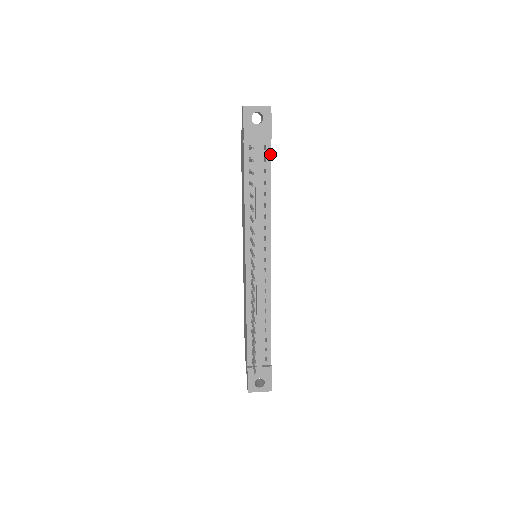
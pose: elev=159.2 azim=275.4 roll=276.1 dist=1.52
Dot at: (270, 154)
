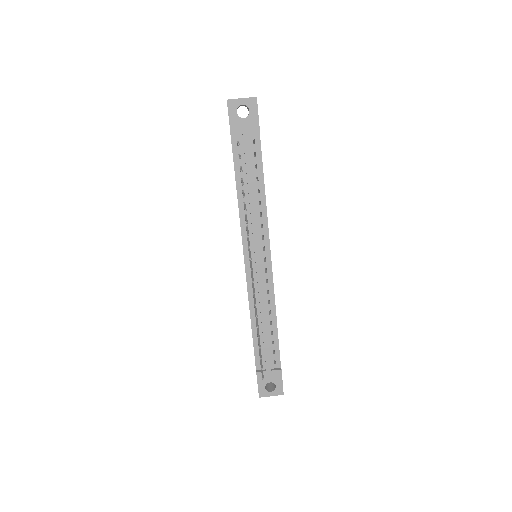
Dot at: (260, 148)
